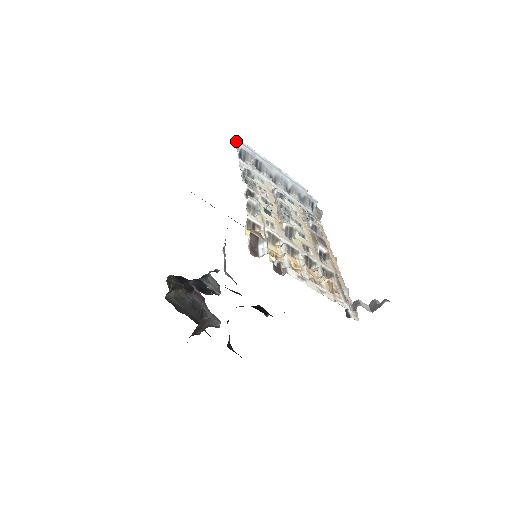
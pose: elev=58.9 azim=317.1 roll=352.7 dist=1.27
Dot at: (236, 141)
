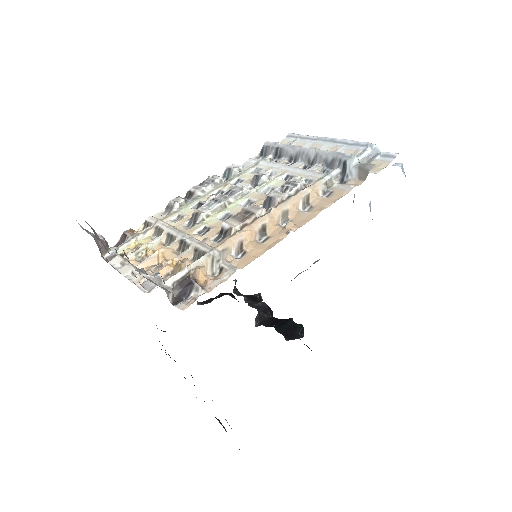
Dot at: (285, 138)
